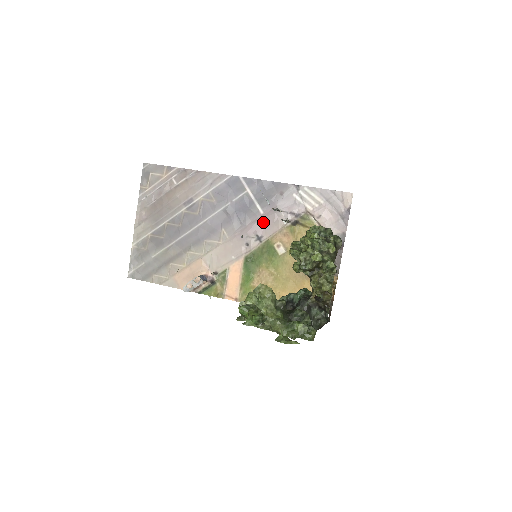
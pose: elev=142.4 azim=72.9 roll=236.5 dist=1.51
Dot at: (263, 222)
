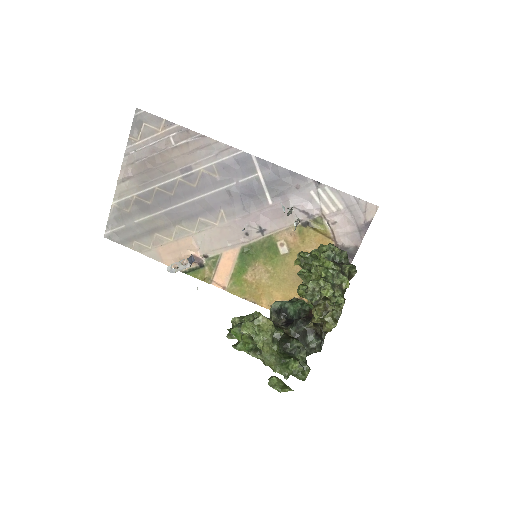
Dot at: (270, 214)
